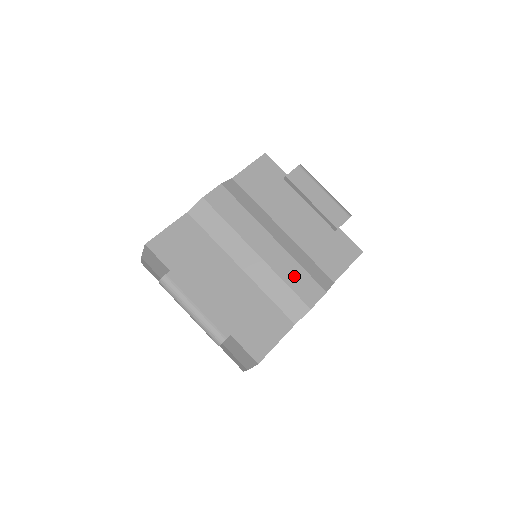
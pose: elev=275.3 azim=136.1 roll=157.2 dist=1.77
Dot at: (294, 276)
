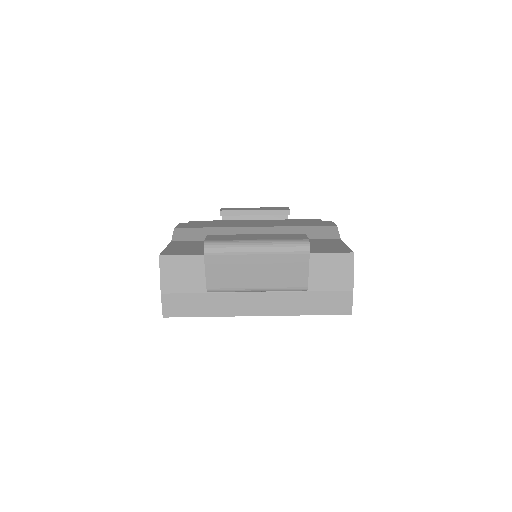
Dot at: (299, 224)
